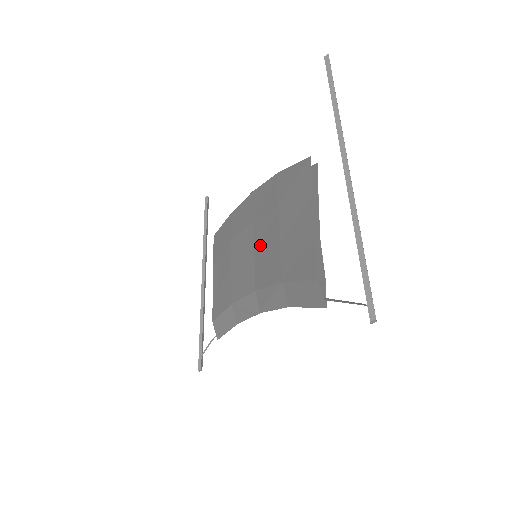
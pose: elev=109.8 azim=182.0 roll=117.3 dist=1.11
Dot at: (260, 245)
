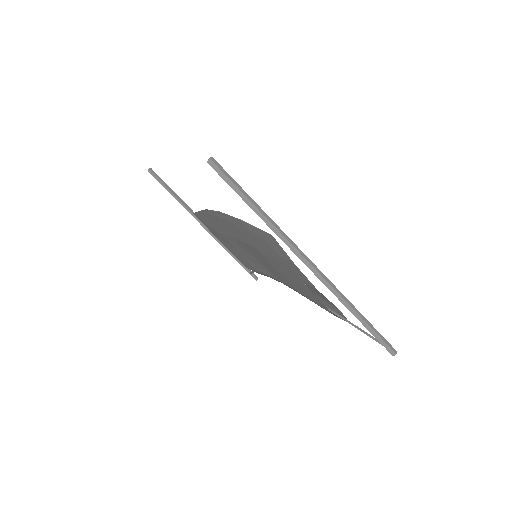
Dot at: (256, 257)
